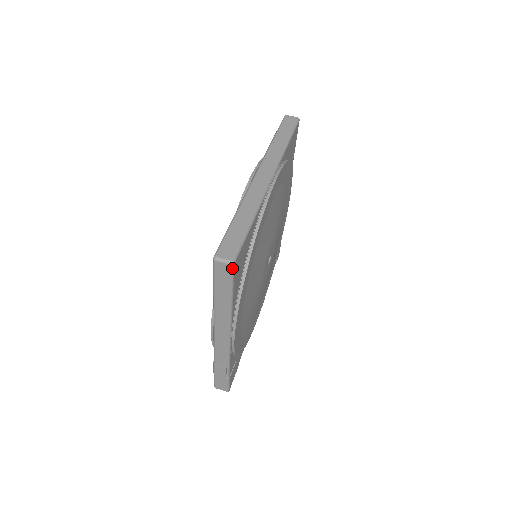
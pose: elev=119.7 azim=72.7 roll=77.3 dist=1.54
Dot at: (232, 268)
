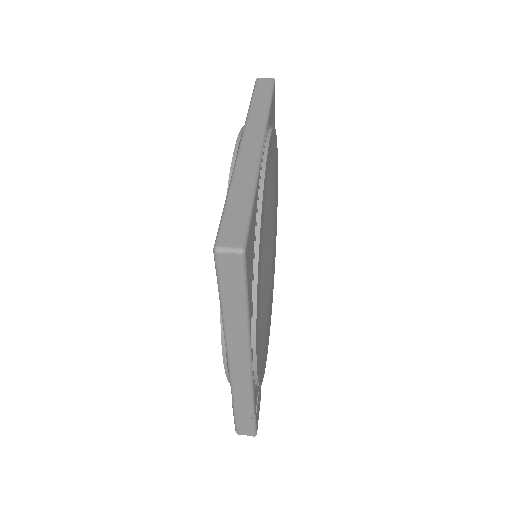
Dot at: (243, 258)
